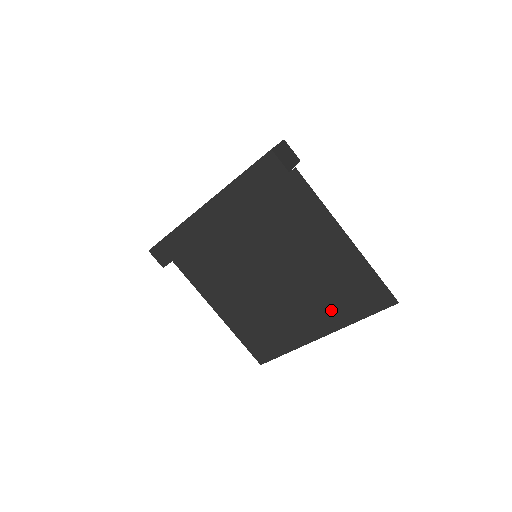
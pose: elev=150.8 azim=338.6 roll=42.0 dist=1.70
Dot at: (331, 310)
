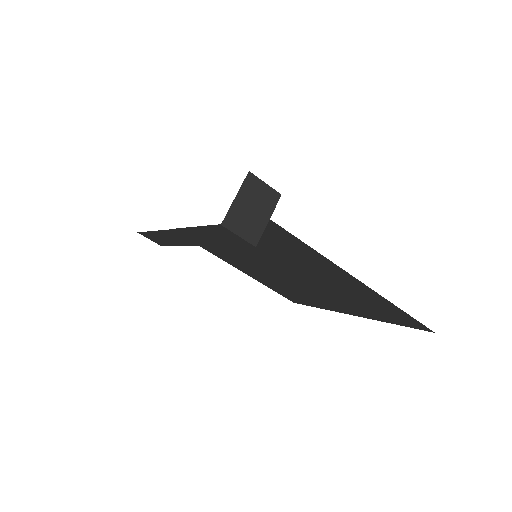
Dot at: (355, 308)
